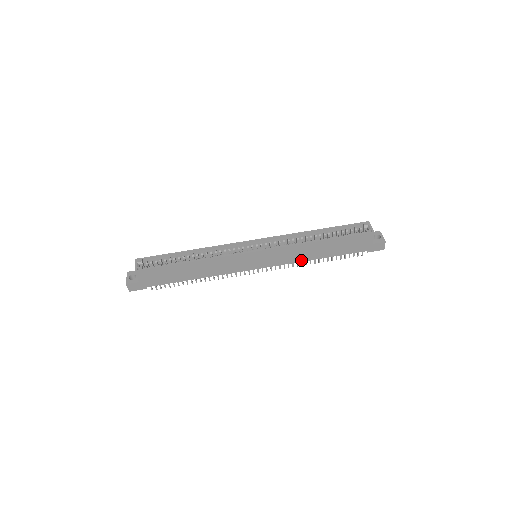
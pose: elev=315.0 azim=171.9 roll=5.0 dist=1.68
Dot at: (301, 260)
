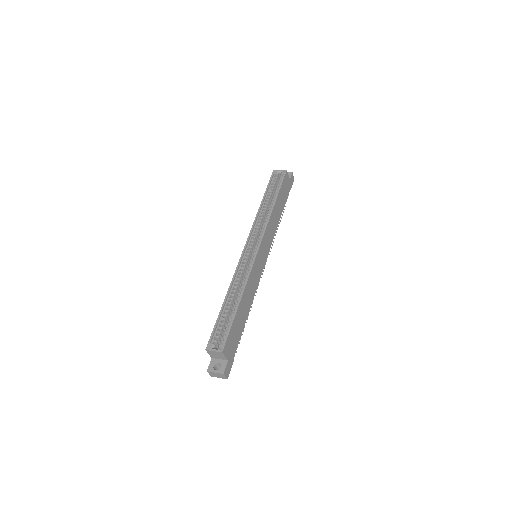
Dot at: (275, 230)
